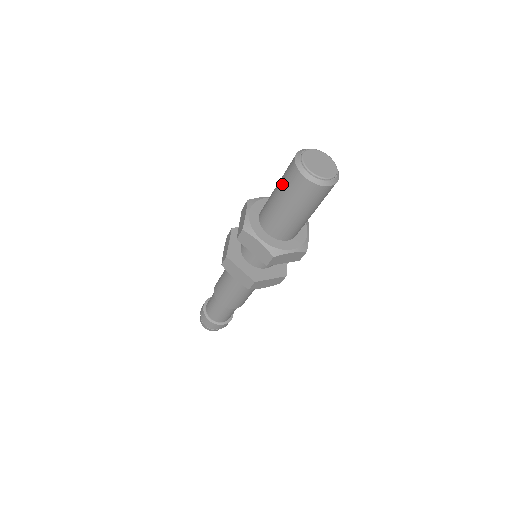
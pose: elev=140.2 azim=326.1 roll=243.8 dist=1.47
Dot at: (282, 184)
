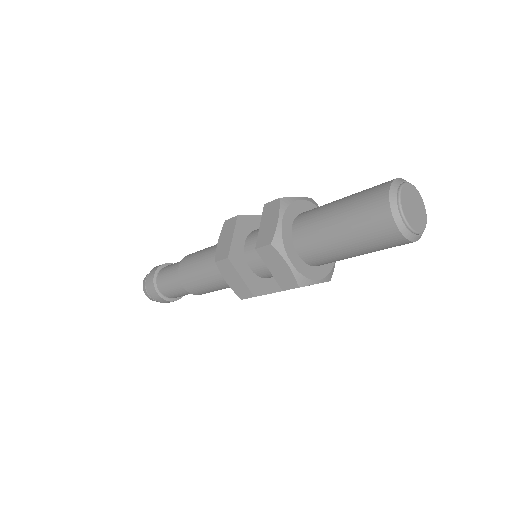
Dot at: (366, 244)
